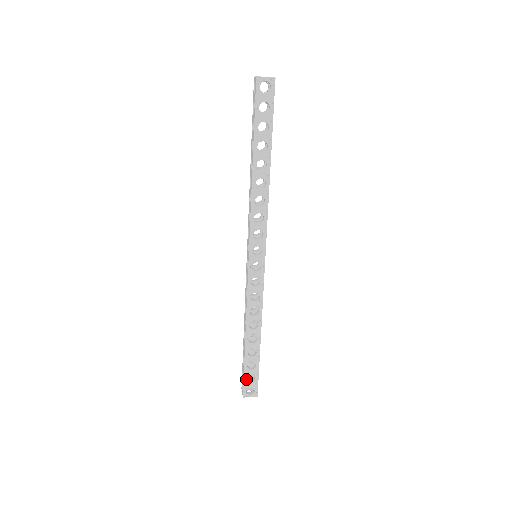
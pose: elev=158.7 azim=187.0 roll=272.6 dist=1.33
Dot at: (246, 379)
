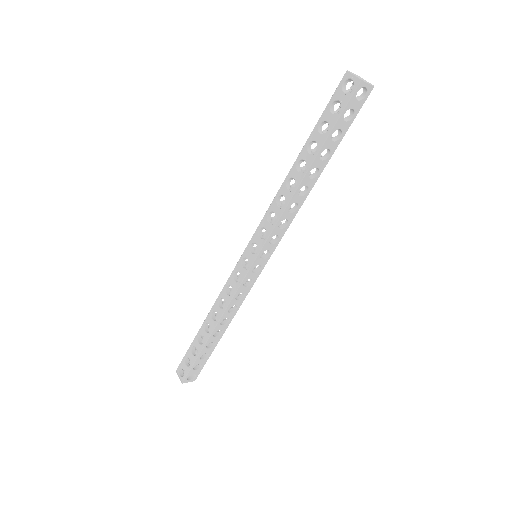
Dot at: (186, 358)
